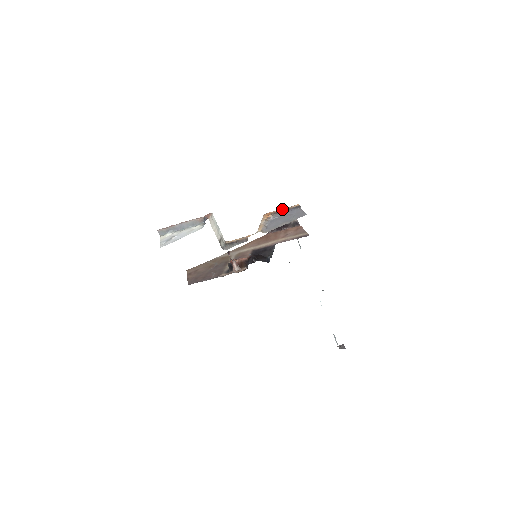
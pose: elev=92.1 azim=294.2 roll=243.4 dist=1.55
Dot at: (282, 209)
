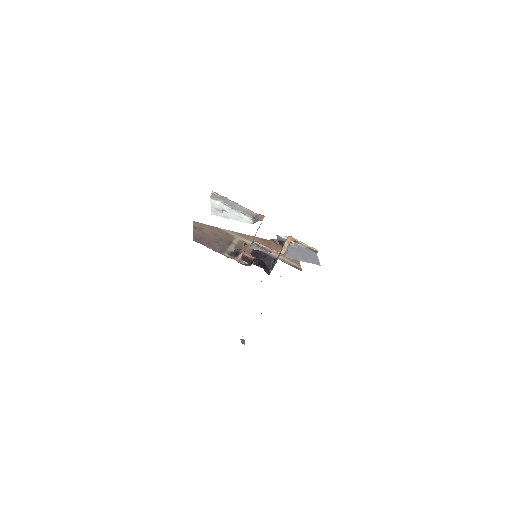
Dot at: (304, 243)
